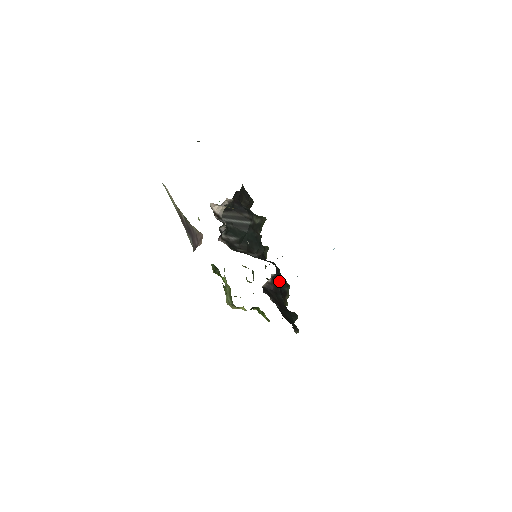
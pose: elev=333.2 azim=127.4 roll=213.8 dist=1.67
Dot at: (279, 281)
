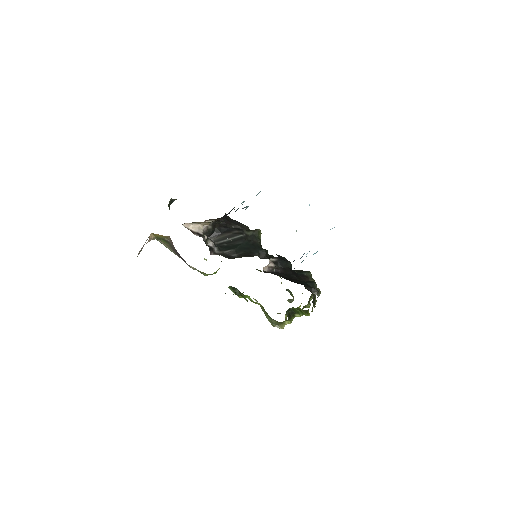
Dot at: (288, 266)
